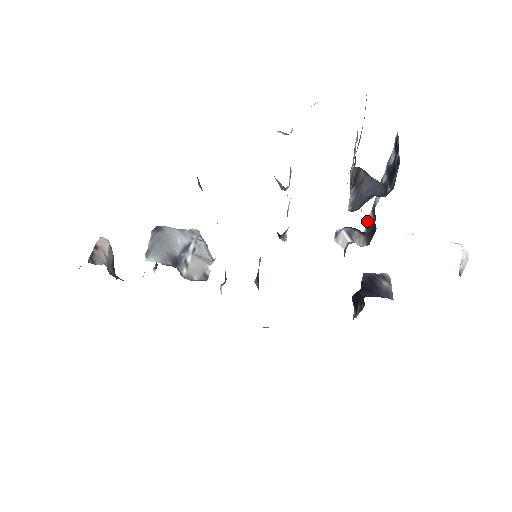
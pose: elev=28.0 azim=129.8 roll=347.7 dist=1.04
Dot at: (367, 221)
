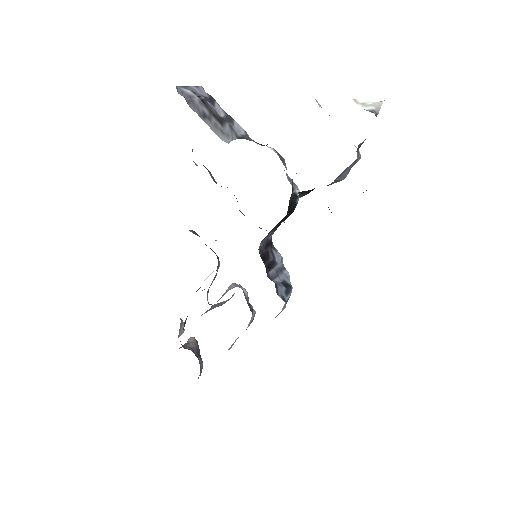
Dot at: occluded
